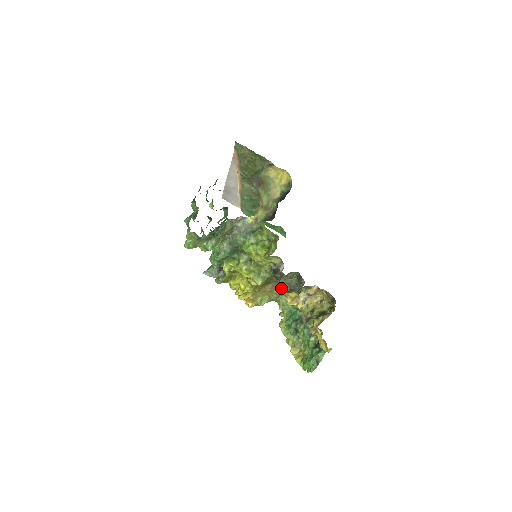
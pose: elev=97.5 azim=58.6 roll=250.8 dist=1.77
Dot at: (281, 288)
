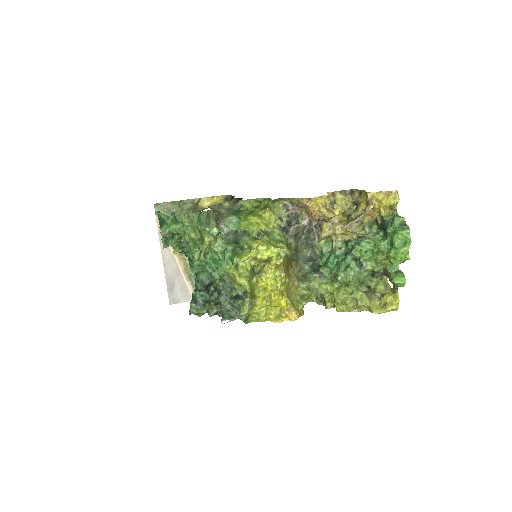
Dot at: (308, 204)
